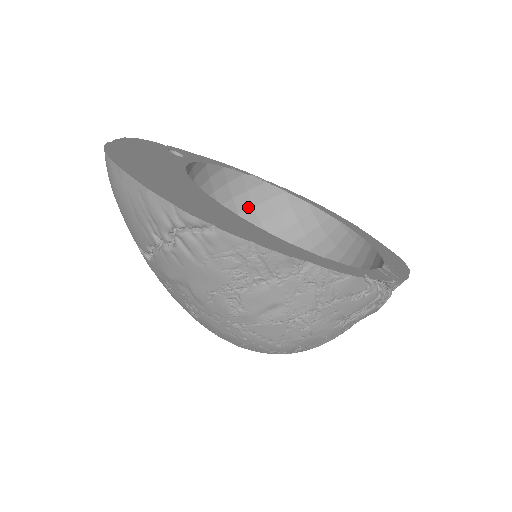
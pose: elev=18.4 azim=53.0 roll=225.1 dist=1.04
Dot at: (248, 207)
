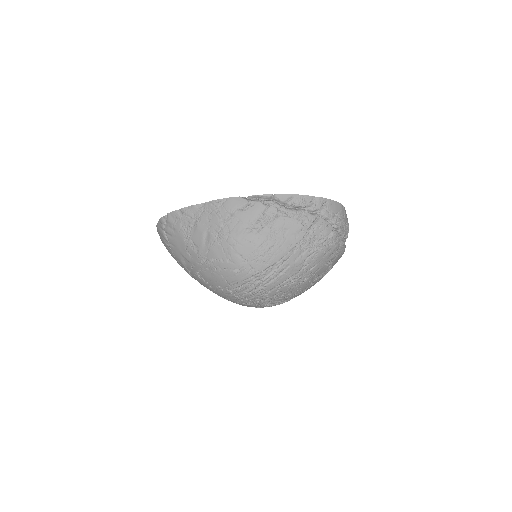
Dot at: occluded
